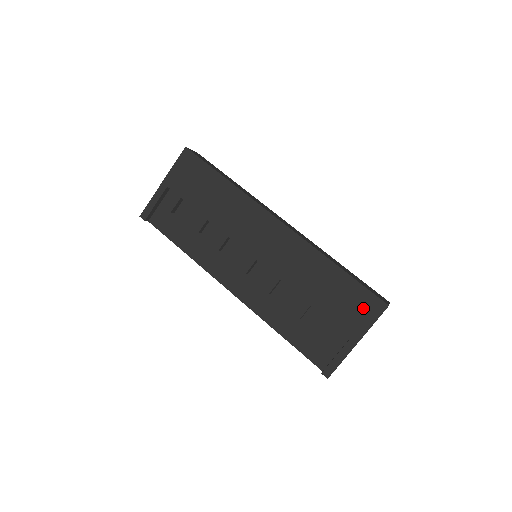
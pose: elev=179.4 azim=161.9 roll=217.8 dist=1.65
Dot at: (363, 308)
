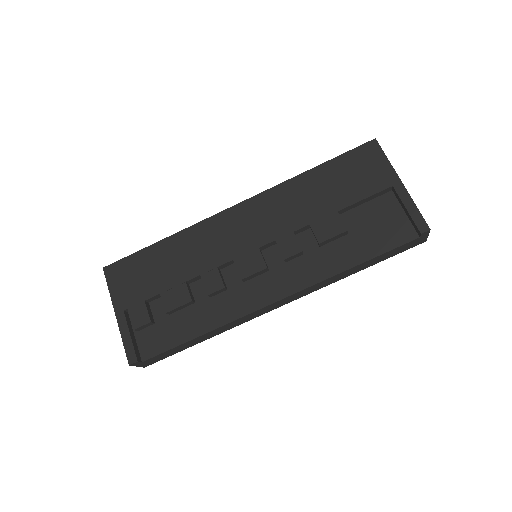
Dot at: (366, 162)
